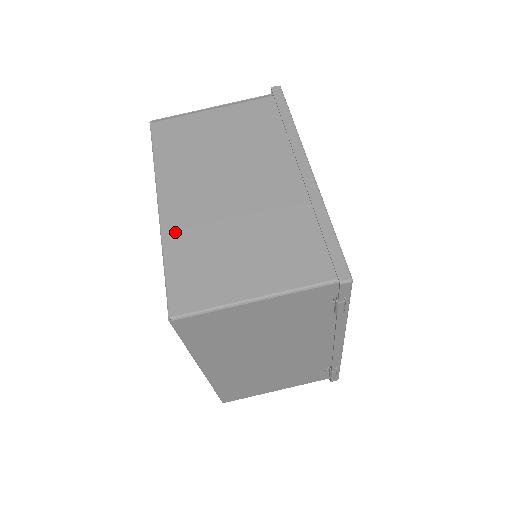
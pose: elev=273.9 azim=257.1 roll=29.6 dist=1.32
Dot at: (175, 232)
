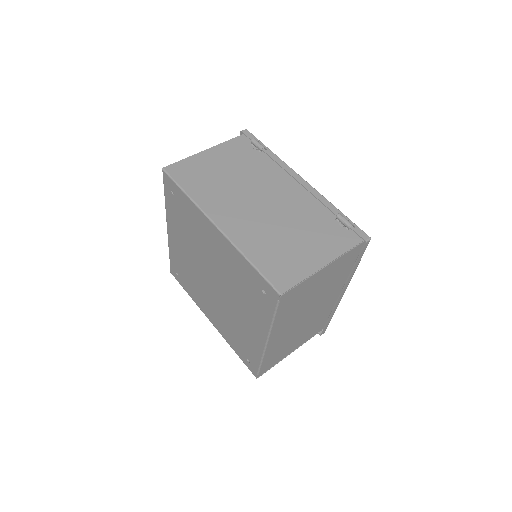
Dot at: occluded
